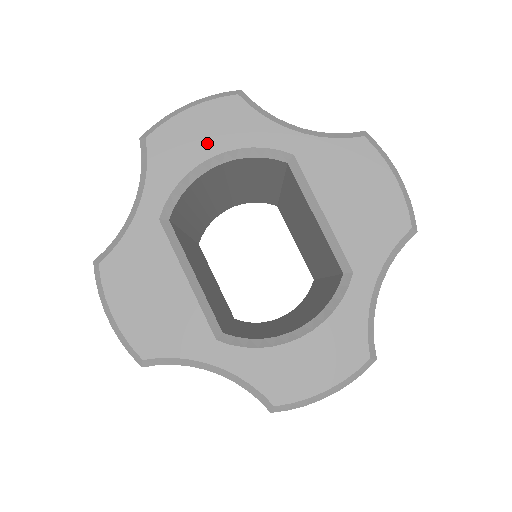
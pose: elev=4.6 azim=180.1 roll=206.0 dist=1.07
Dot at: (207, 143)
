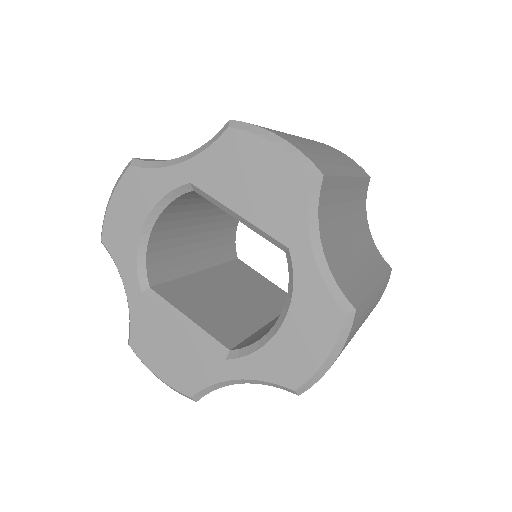
Dot at: (134, 217)
